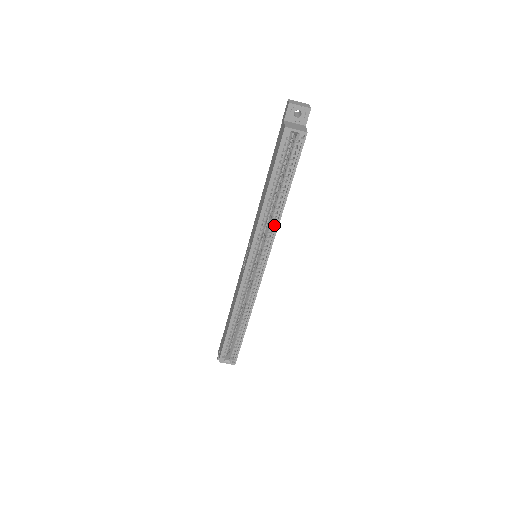
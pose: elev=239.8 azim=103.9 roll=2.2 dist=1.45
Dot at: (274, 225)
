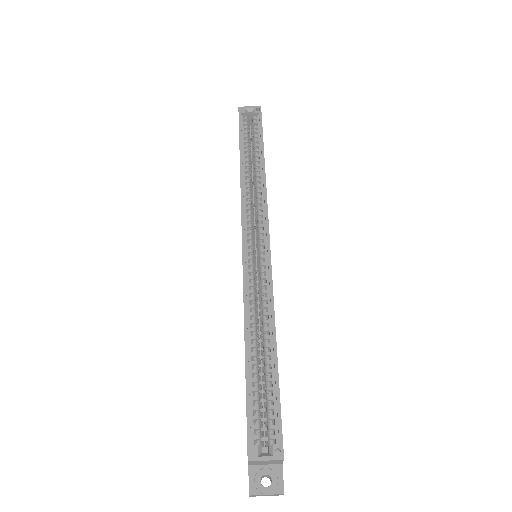
Dot at: (261, 191)
